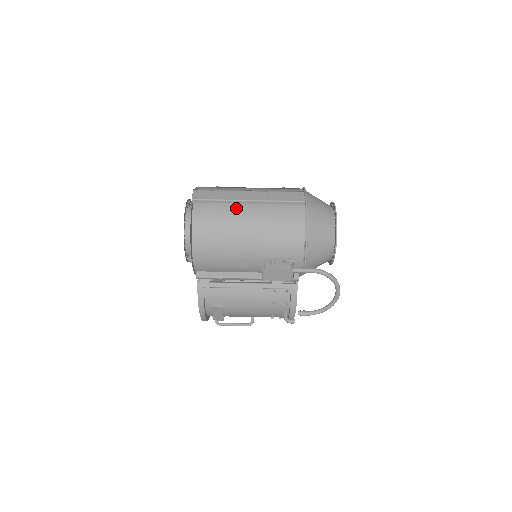
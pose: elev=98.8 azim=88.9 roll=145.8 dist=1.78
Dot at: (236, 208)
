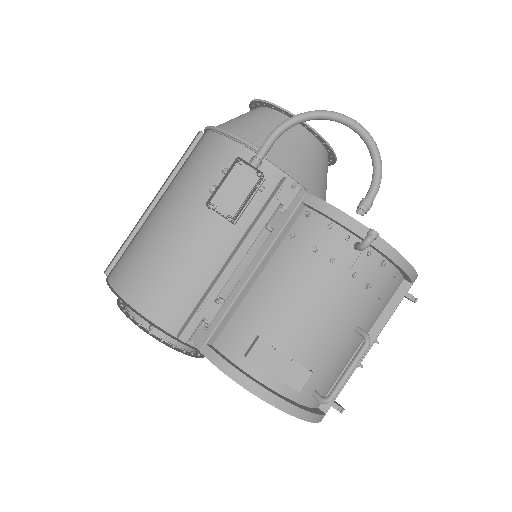
Dot at: occluded
